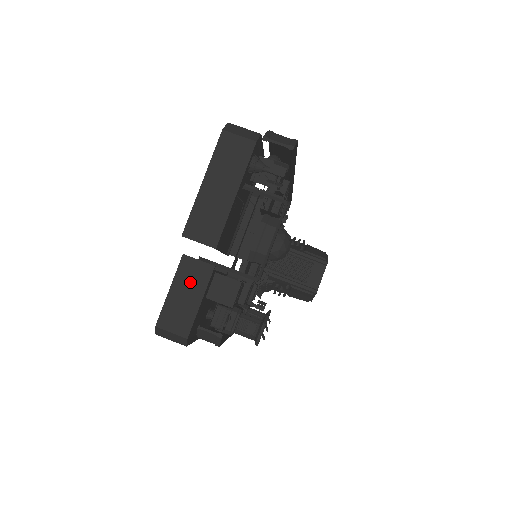
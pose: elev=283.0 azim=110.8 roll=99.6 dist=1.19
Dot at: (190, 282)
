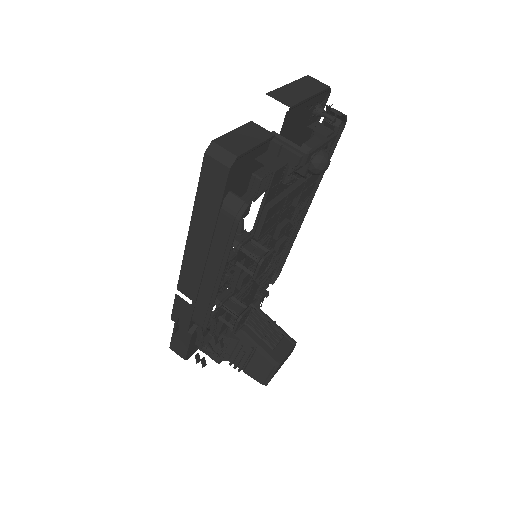
Dot at: (252, 133)
